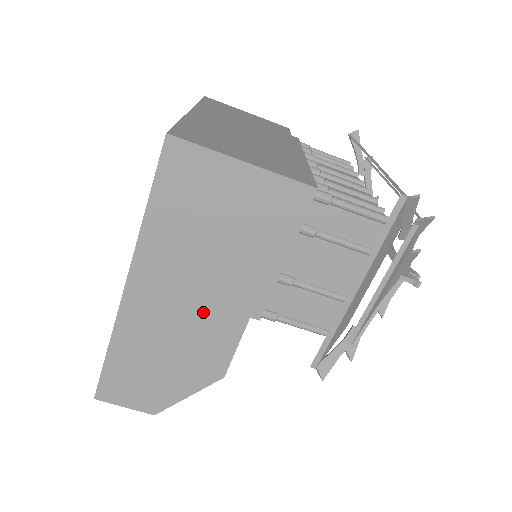
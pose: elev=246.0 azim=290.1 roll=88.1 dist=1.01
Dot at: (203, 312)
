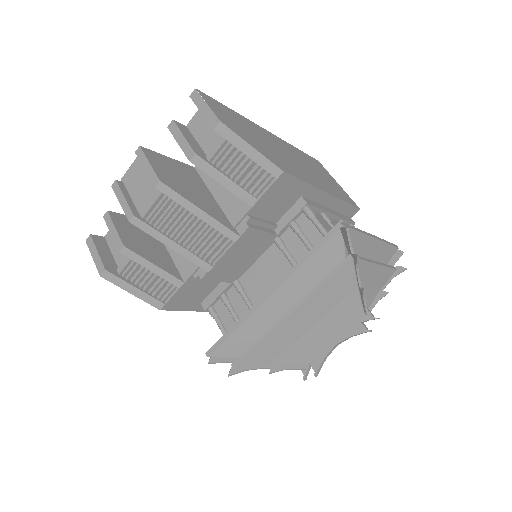
Dot at: (295, 164)
